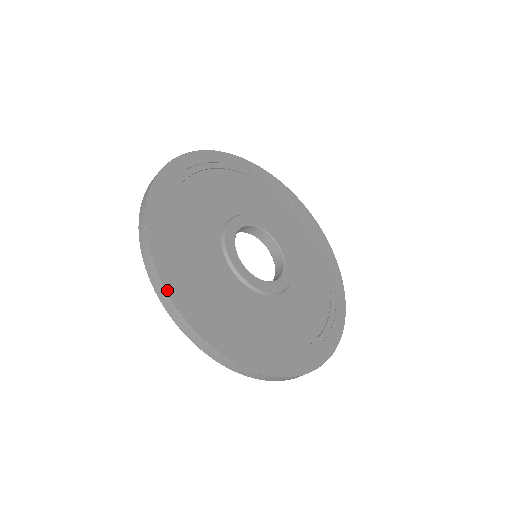
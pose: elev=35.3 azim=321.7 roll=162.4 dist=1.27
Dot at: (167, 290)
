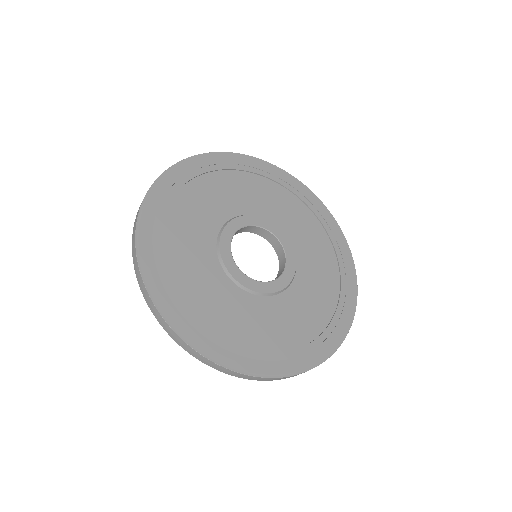
Dot at: (274, 376)
